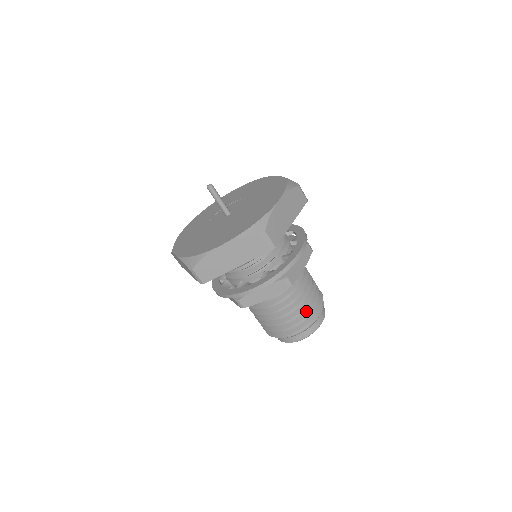
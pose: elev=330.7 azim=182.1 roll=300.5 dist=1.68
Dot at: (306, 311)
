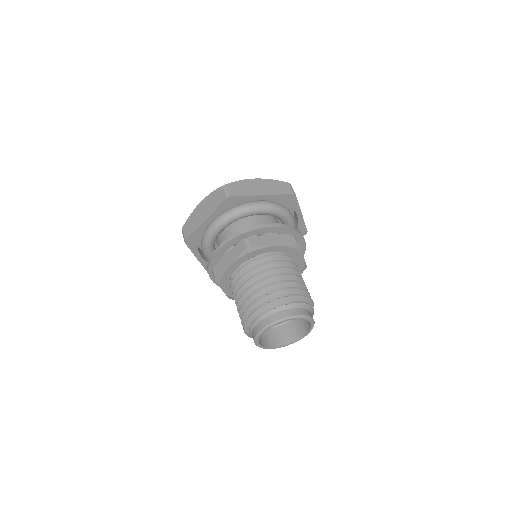
Dot at: (271, 292)
